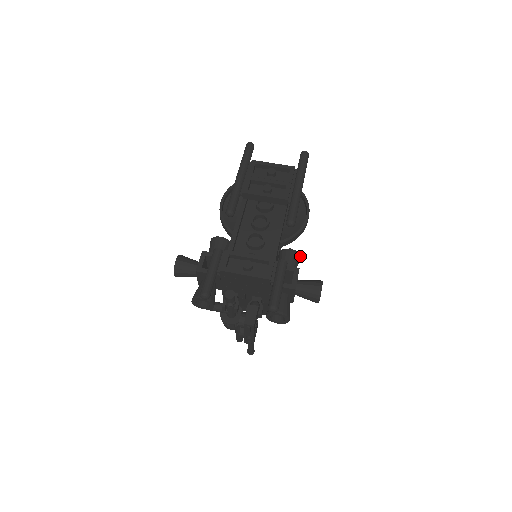
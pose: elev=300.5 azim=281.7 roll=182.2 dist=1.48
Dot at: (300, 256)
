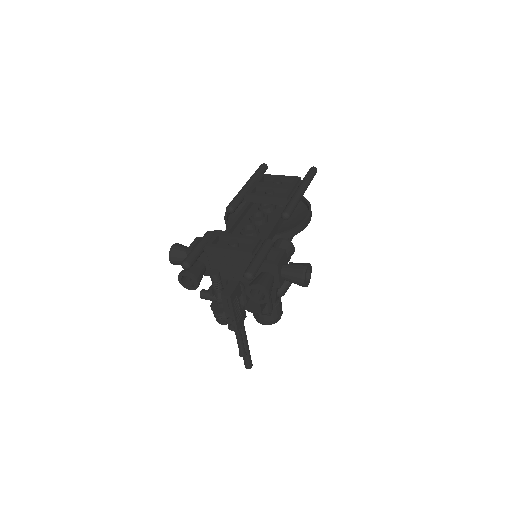
Dot at: (293, 247)
